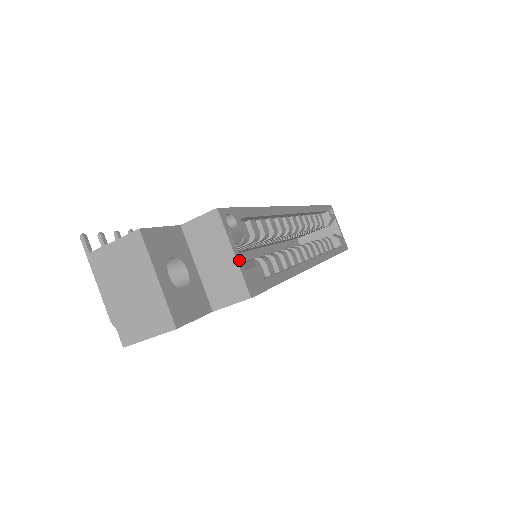
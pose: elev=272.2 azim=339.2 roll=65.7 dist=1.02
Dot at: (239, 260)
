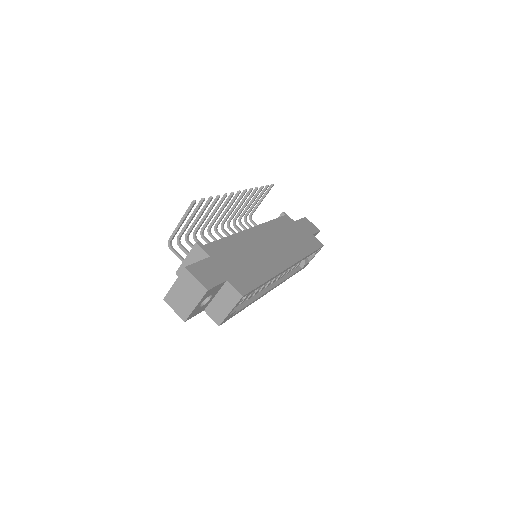
Dot at: occluded
